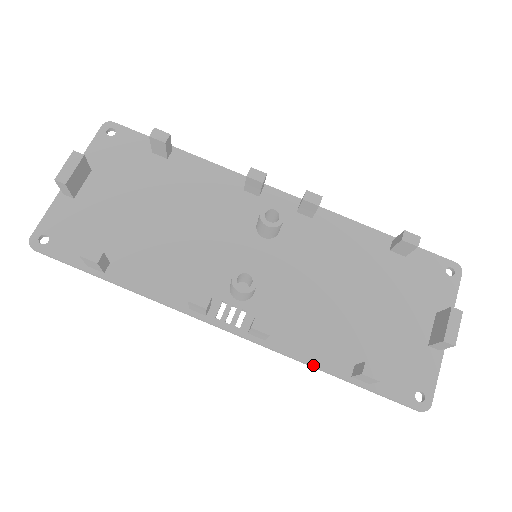
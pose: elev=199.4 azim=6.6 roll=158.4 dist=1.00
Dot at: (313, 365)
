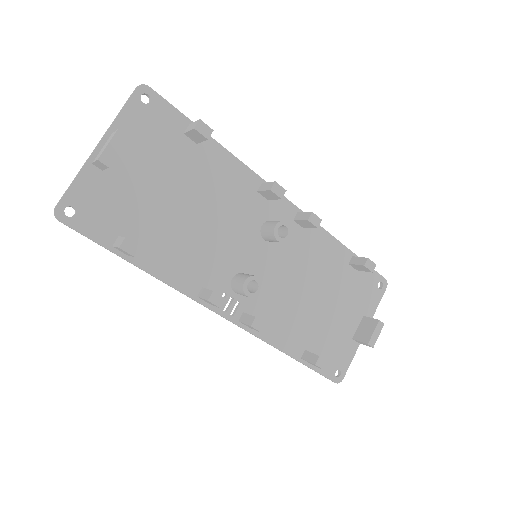
Dot at: (278, 349)
